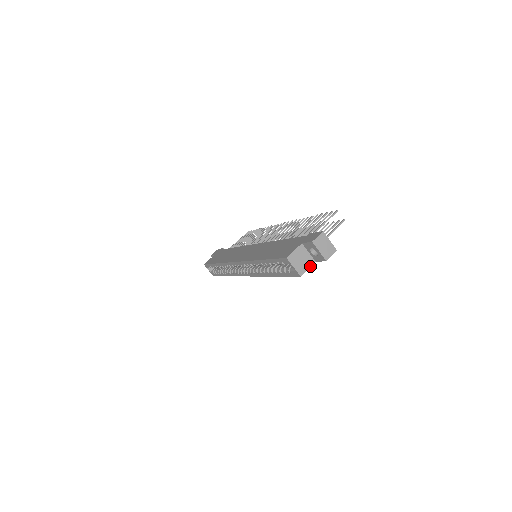
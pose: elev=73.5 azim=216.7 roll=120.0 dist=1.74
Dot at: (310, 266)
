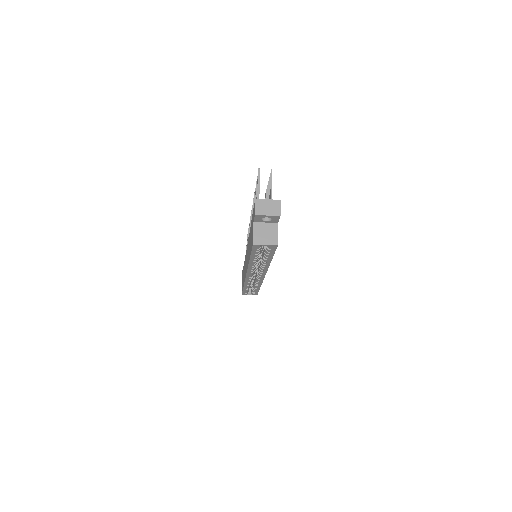
Dot at: (277, 231)
